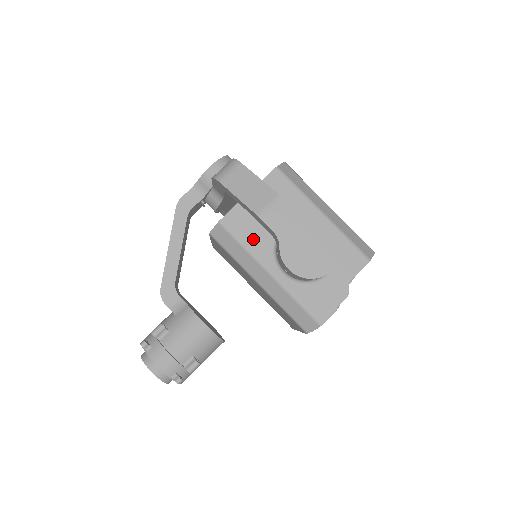
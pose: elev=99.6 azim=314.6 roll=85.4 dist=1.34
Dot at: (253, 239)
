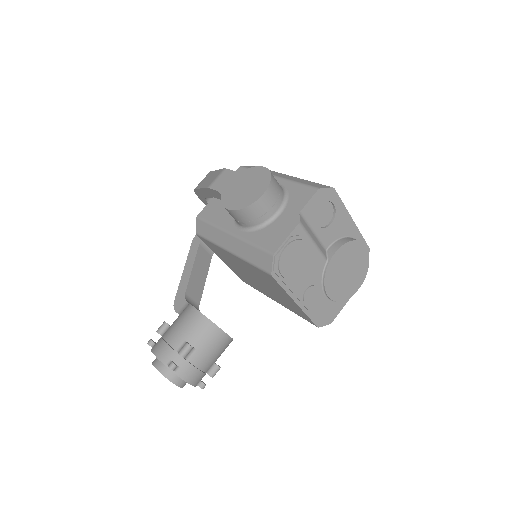
Dot at: (220, 217)
